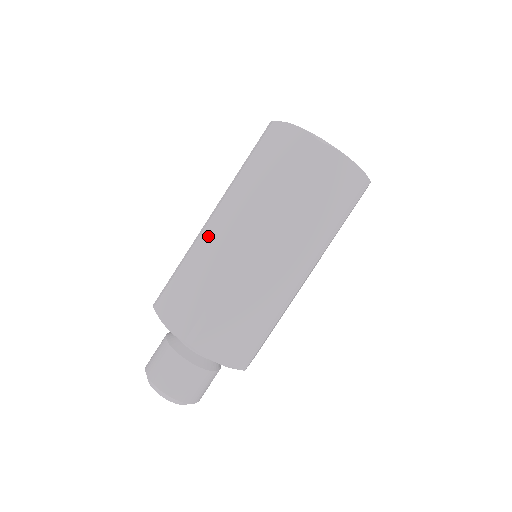
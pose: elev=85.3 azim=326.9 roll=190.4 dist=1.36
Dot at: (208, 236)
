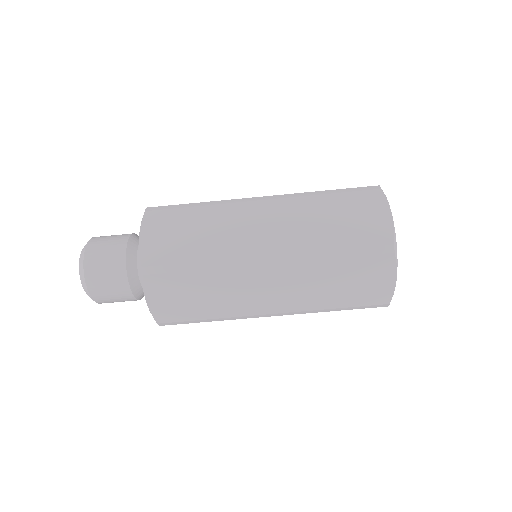
Dot at: (247, 276)
